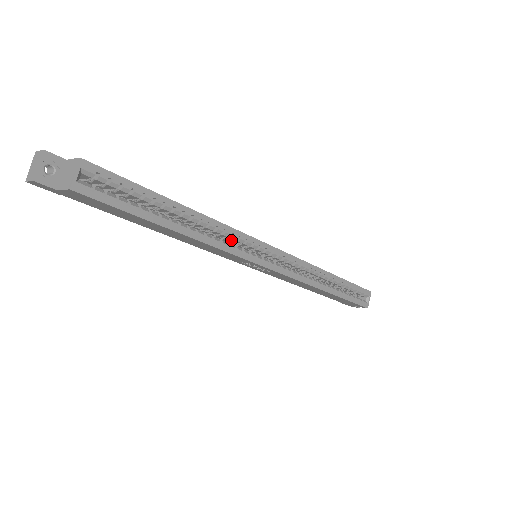
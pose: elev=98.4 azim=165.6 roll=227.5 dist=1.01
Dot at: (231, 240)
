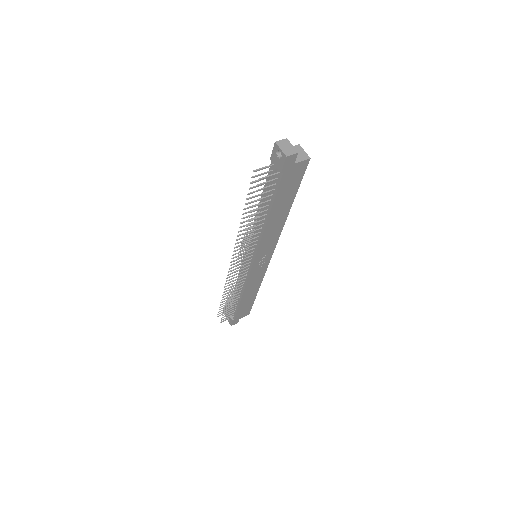
Dot at: occluded
